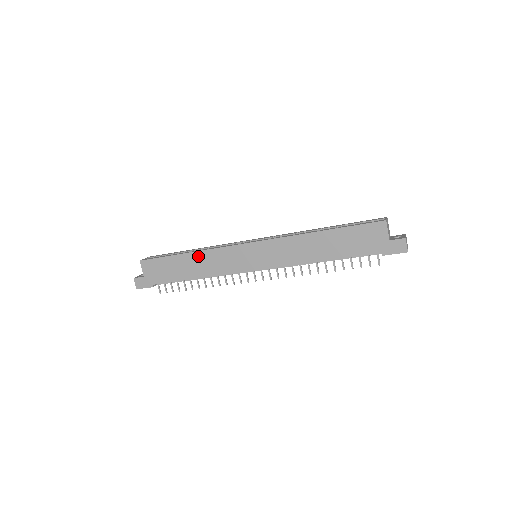
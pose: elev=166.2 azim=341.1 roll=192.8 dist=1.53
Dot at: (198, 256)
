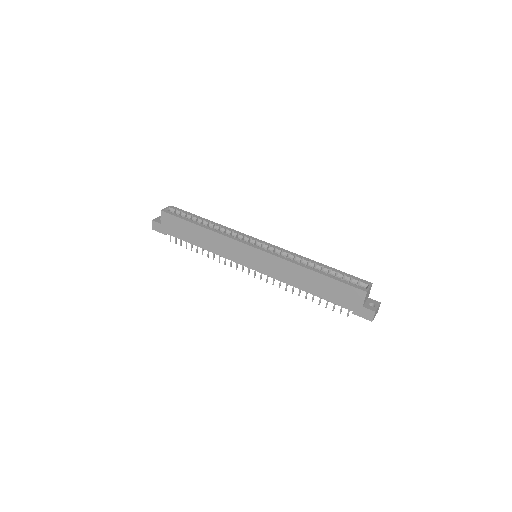
Dot at: (209, 233)
